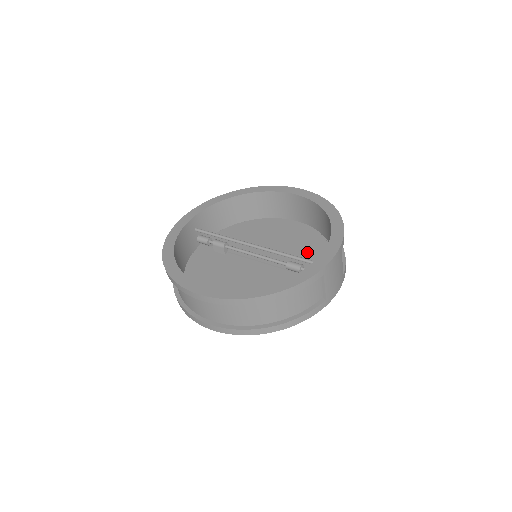
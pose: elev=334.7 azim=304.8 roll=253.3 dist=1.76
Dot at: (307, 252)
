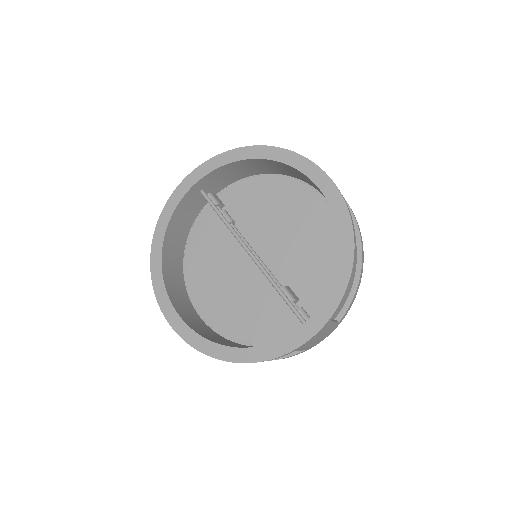
Dot at: (315, 269)
